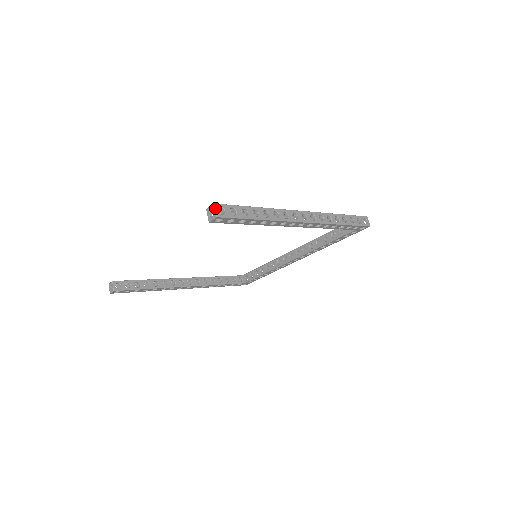
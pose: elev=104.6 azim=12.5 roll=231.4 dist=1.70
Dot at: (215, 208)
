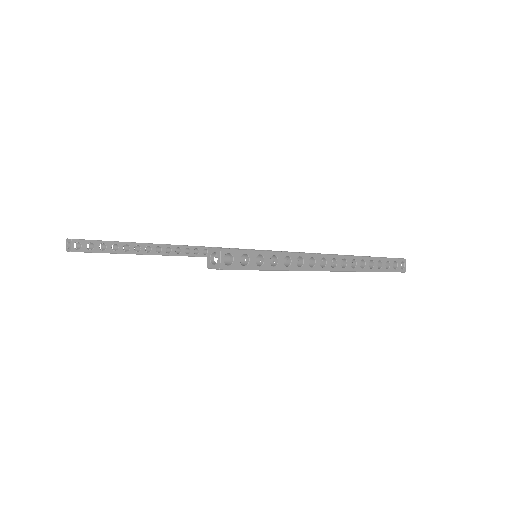
Dot at: (221, 256)
